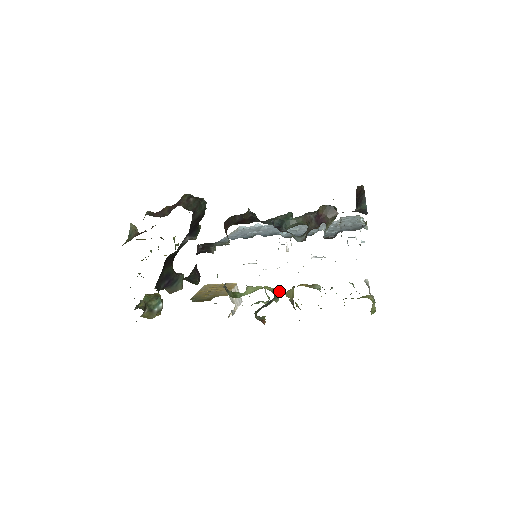
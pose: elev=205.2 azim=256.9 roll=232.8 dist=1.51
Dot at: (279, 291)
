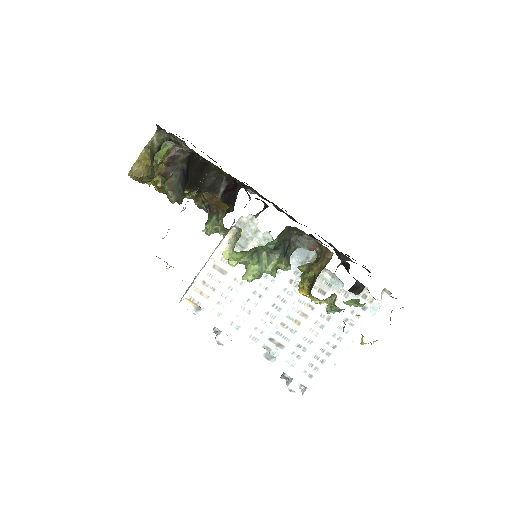
Dot at: occluded
